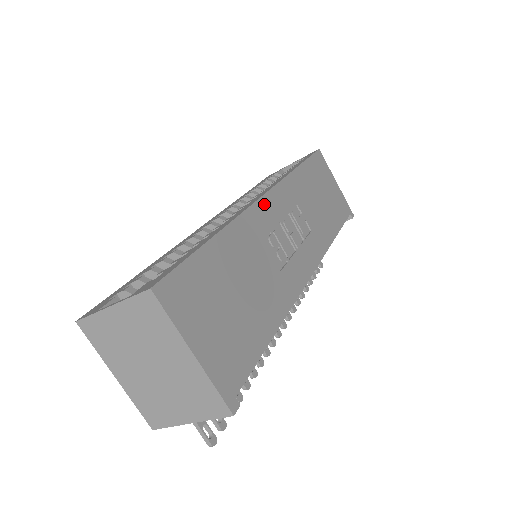
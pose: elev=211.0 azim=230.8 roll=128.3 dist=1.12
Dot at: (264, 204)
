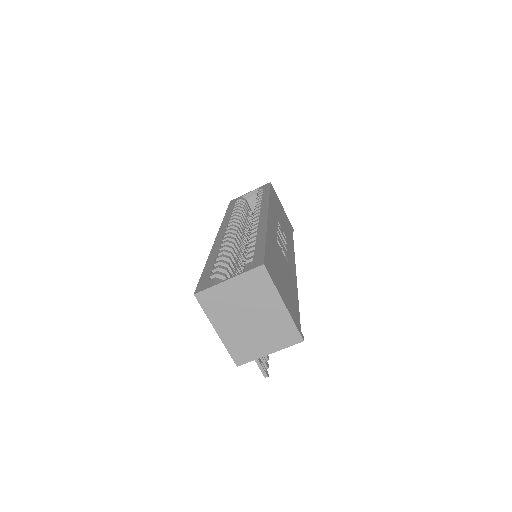
Dot at: (270, 219)
